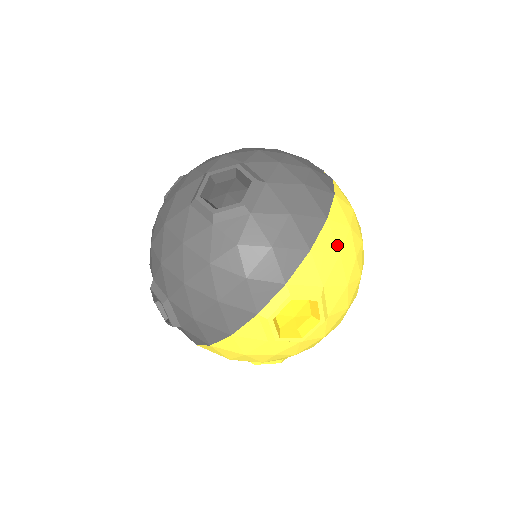
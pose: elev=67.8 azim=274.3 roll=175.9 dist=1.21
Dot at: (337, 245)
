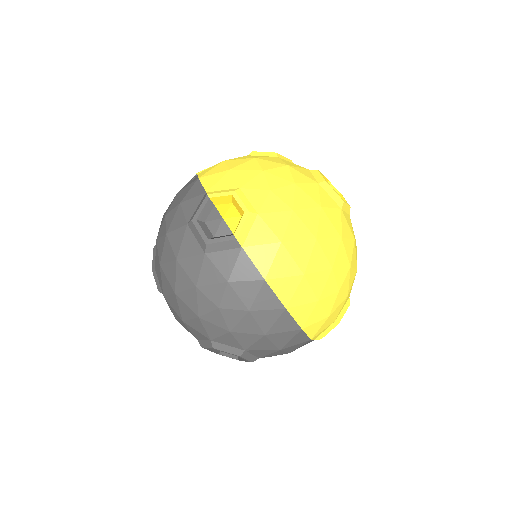
Dot at: (322, 319)
